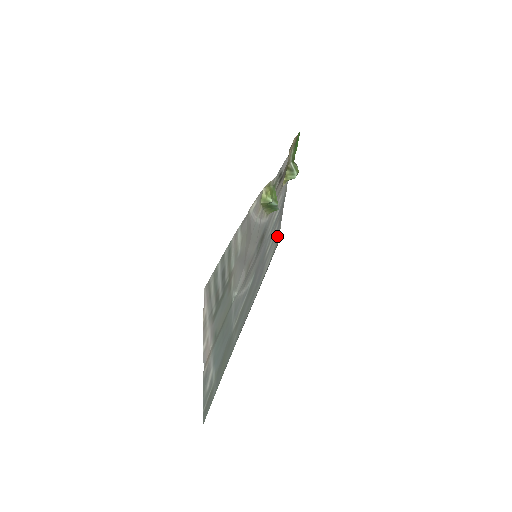
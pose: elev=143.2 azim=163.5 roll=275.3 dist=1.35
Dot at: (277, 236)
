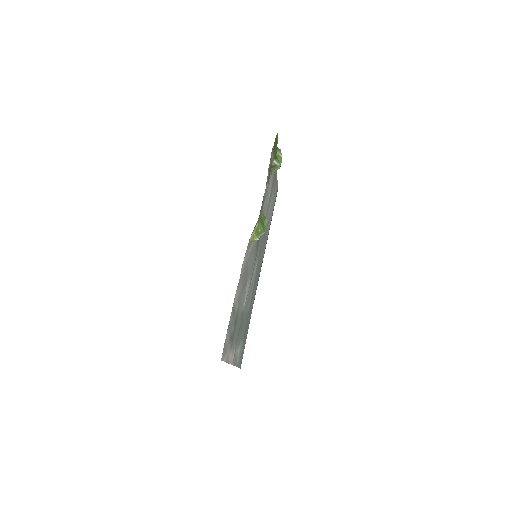
Dot at: (275, 191)
